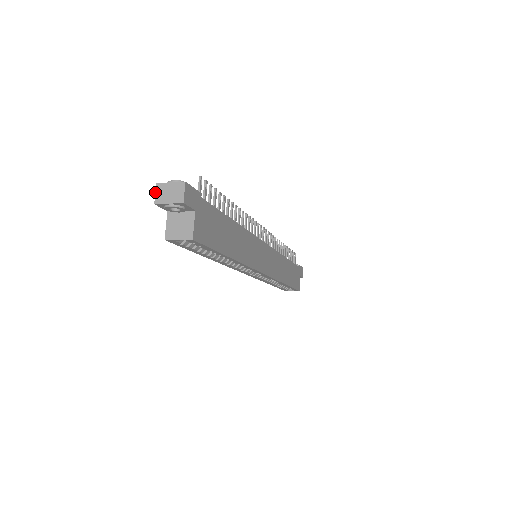
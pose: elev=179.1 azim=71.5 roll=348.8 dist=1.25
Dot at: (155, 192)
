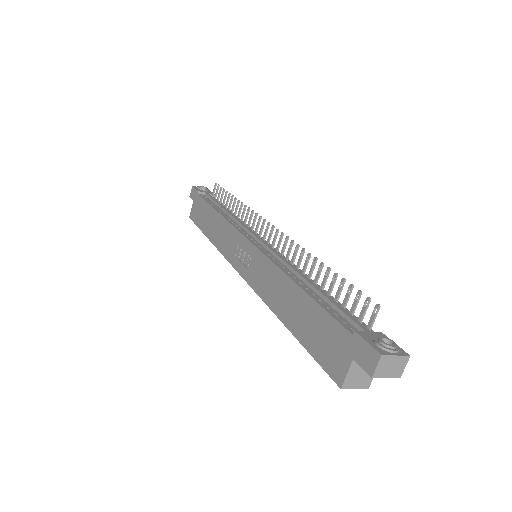
Dot at: (377, 365)
